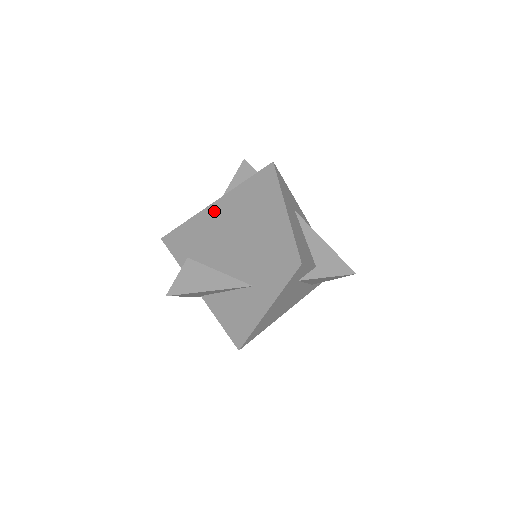
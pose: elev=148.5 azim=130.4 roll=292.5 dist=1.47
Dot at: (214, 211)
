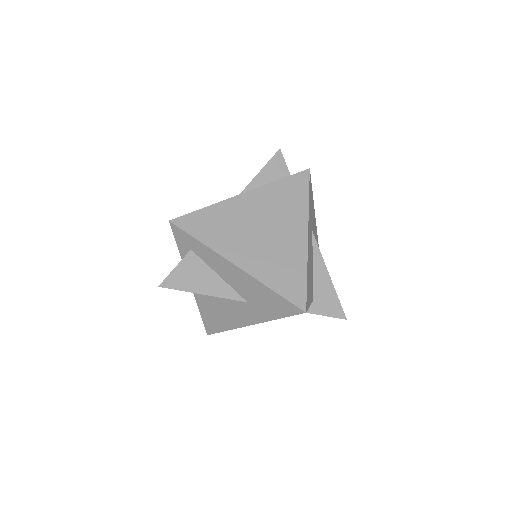
Dot at: (233, 208)
